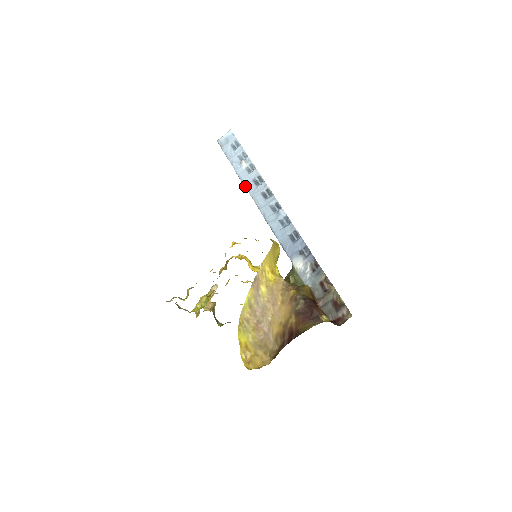
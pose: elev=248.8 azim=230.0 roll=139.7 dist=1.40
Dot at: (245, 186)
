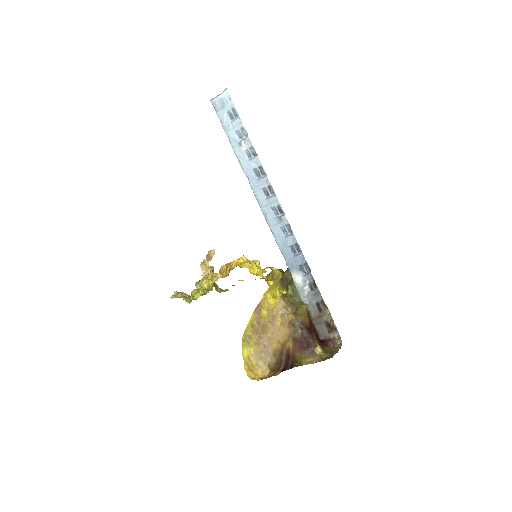
Dot at: (245, 174)
